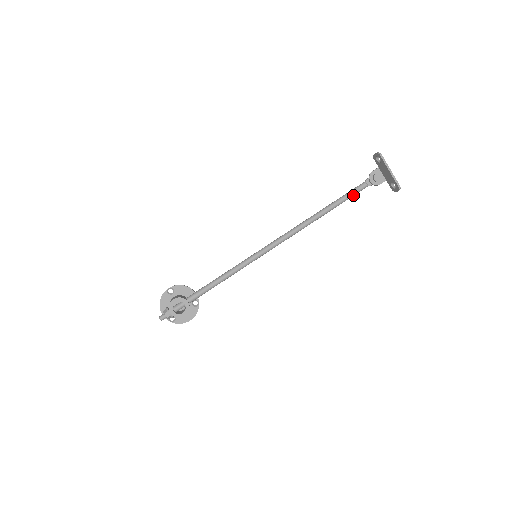
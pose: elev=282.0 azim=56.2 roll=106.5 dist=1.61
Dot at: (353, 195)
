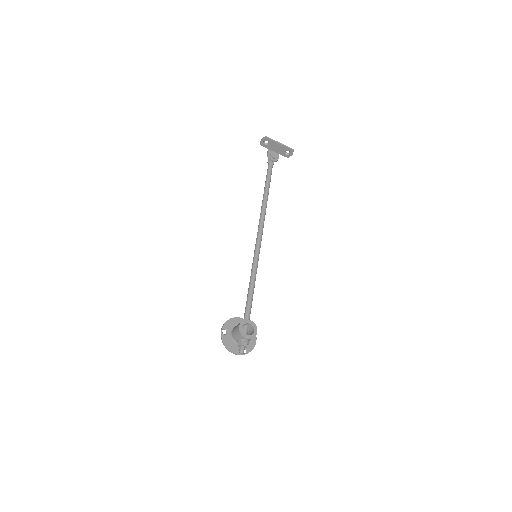
Dot at: occluded
